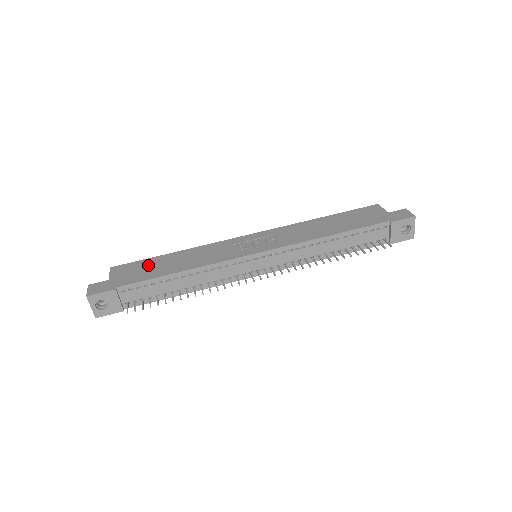
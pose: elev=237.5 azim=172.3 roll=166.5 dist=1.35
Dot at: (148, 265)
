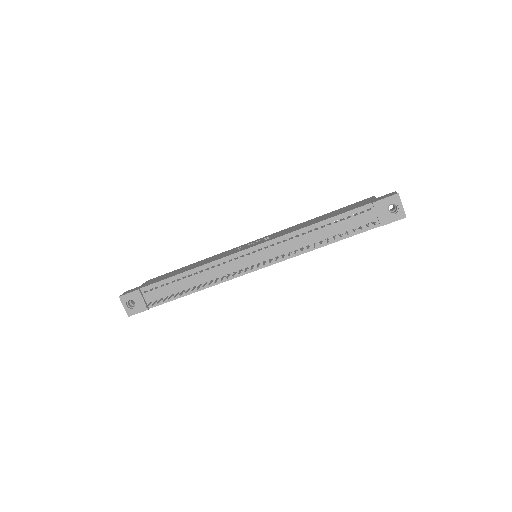
Dot at: (170, 273)
